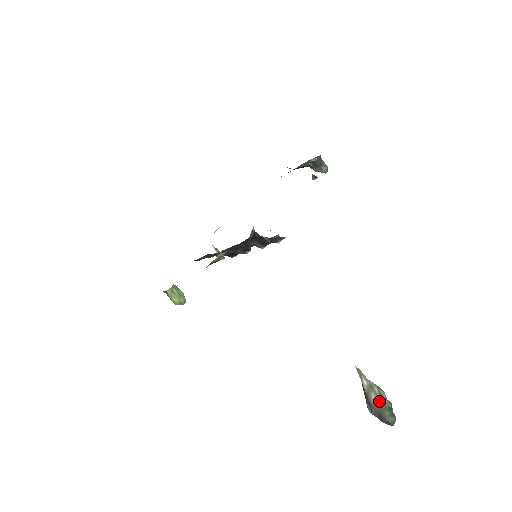
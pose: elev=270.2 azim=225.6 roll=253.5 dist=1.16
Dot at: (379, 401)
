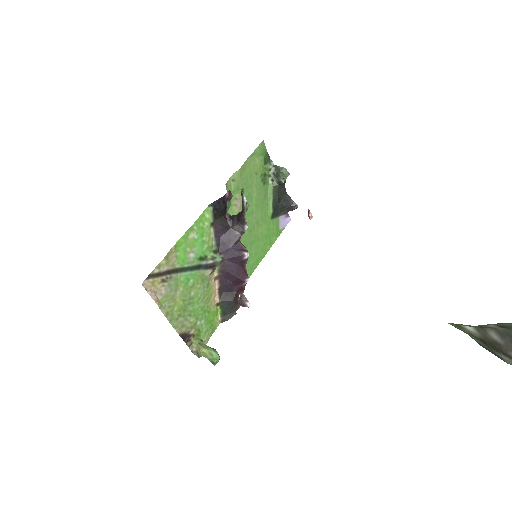
Dot at: (505, 333)
